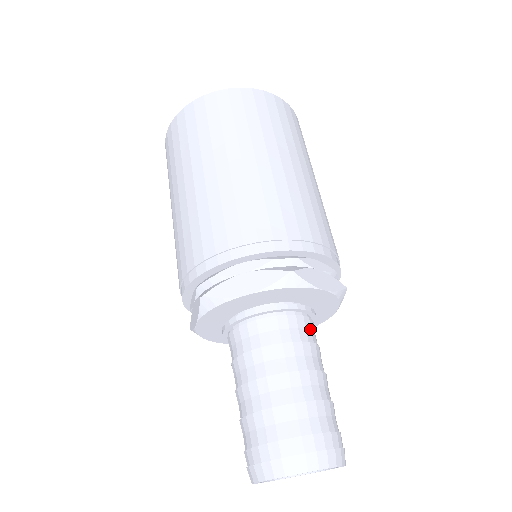
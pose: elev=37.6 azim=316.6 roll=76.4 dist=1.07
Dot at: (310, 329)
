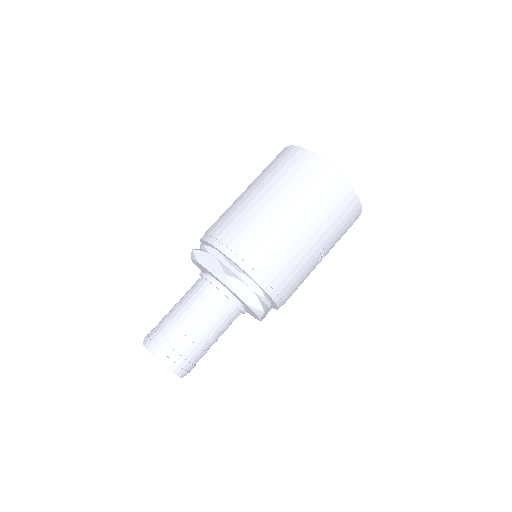
Dot at: (226, 311)
